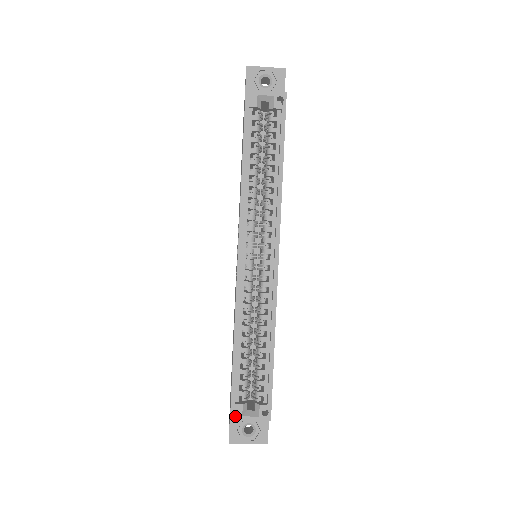
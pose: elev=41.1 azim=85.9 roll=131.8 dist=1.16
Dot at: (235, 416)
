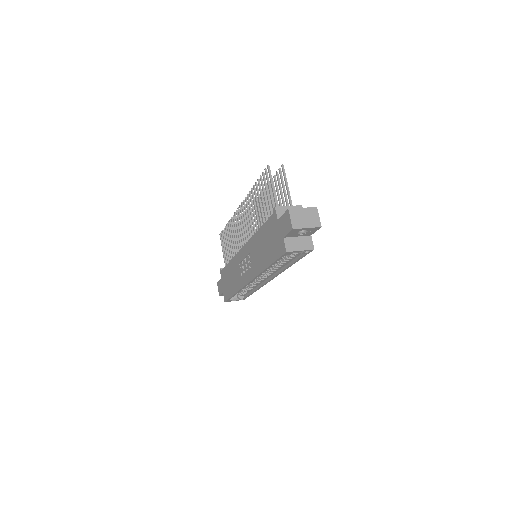
Dot at: occluded
